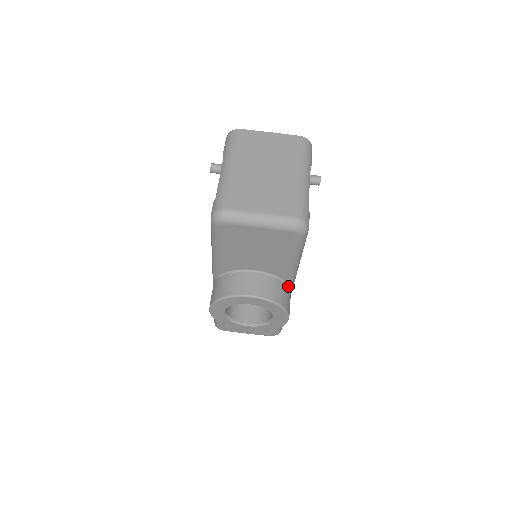
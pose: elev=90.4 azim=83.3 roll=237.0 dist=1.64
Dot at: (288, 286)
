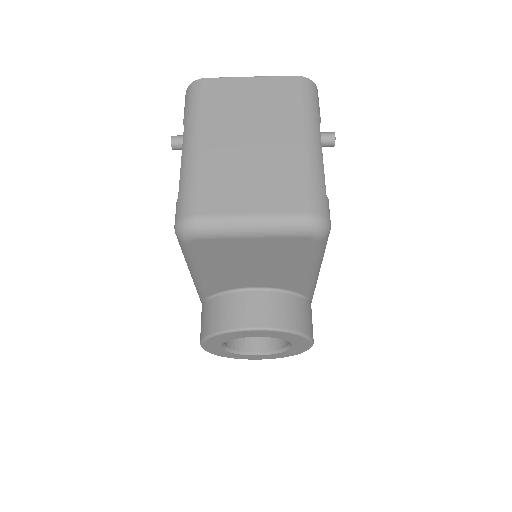
Dot at: (306, 299)
